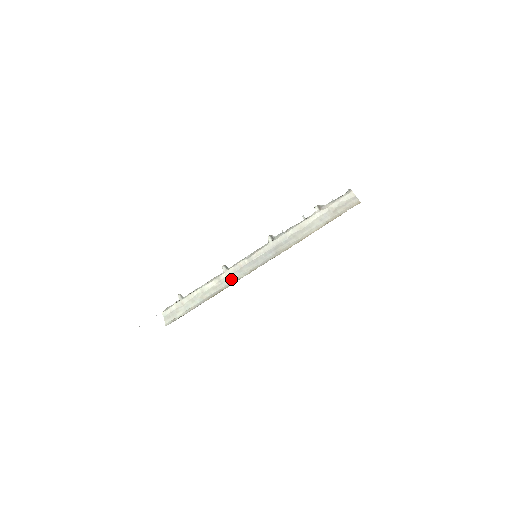
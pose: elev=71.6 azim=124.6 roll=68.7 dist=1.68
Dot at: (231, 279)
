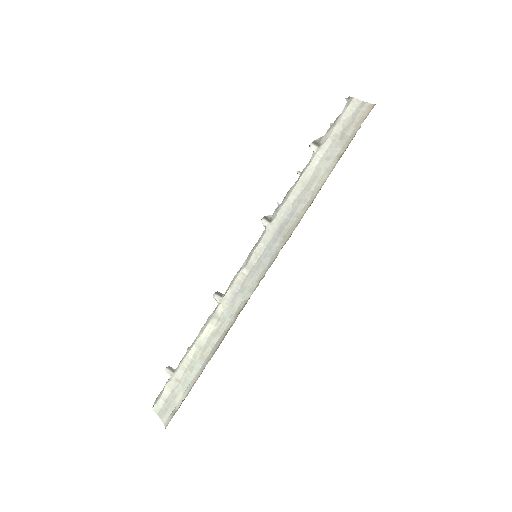
Dot at: (234, 308)
